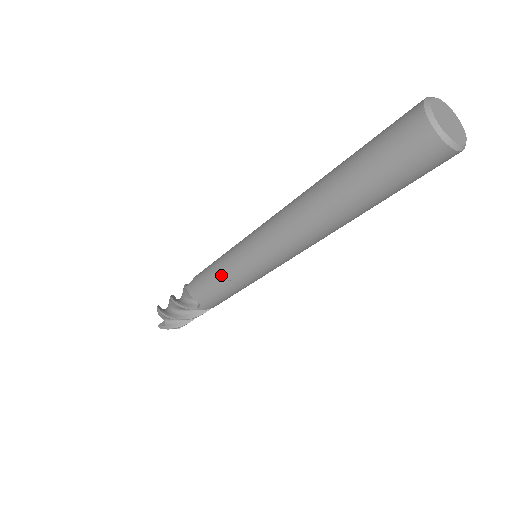
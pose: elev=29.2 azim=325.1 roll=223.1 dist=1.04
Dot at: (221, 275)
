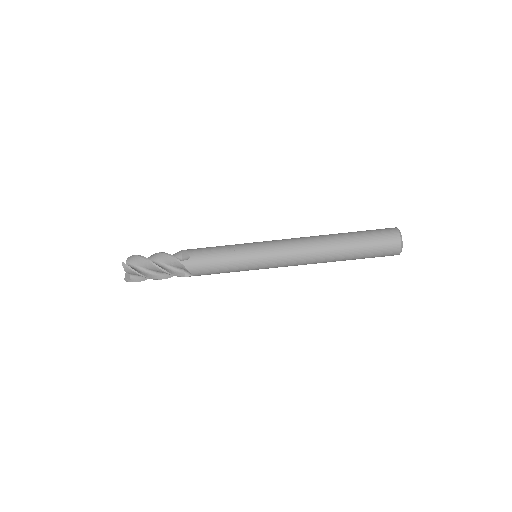
Dot at: (230, 247)
